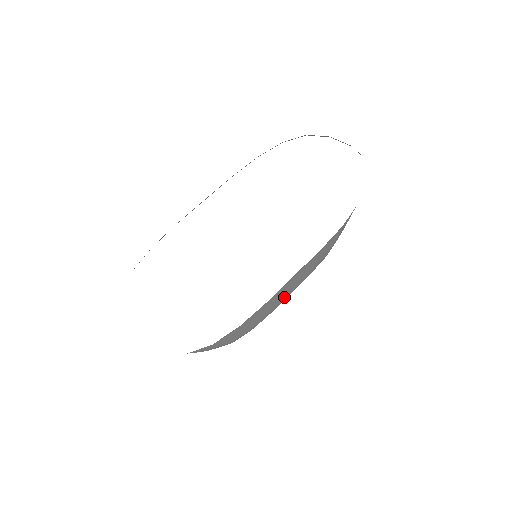
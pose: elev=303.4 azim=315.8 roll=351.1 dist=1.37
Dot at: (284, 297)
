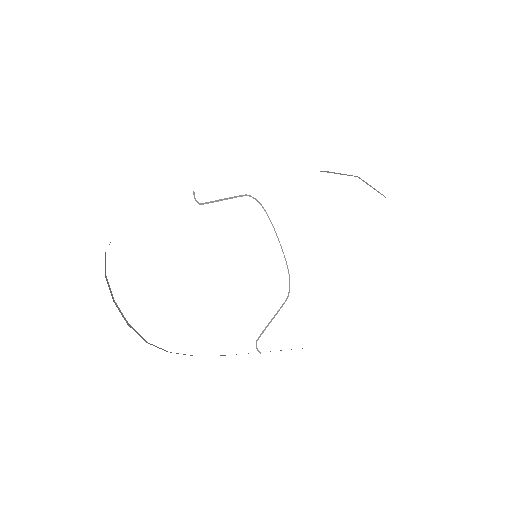
Dot at: occluded
